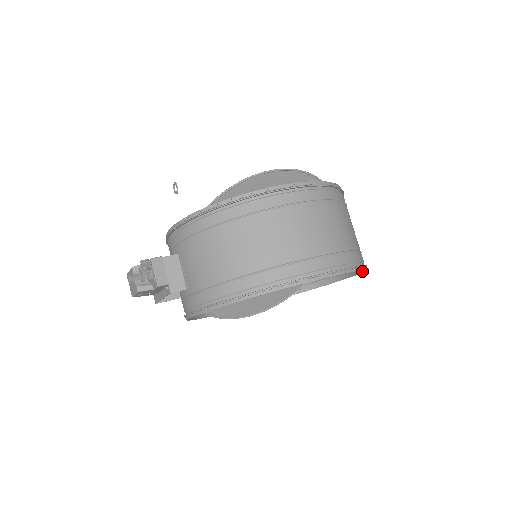
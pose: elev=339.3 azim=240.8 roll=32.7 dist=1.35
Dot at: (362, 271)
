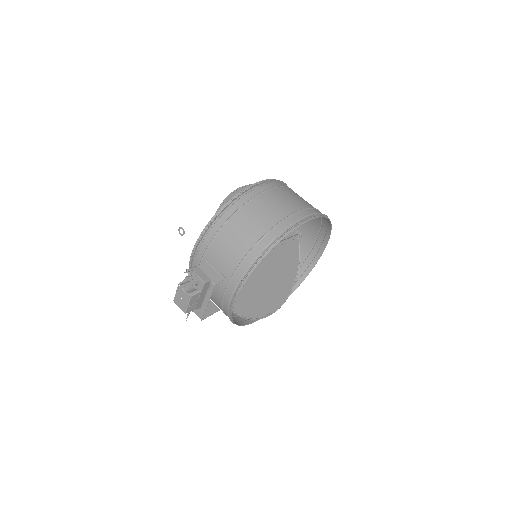
Dot at: (329, 235)
